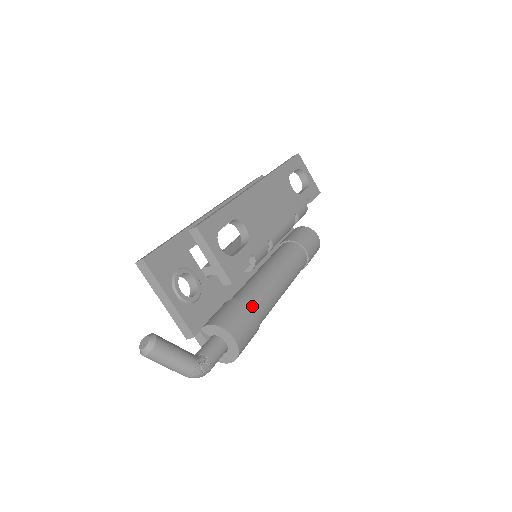
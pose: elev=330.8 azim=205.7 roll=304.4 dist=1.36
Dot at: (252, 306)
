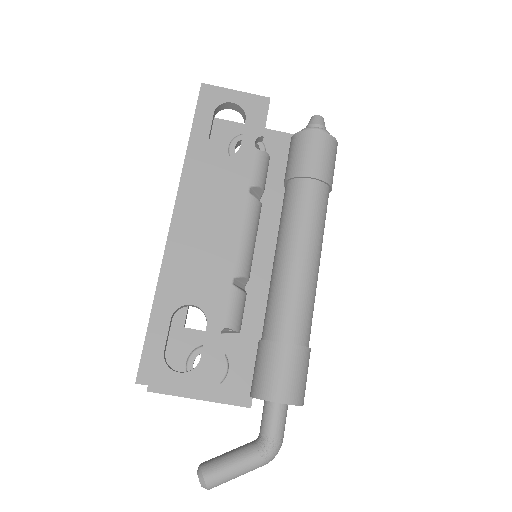
Dot at: (281, 338)
